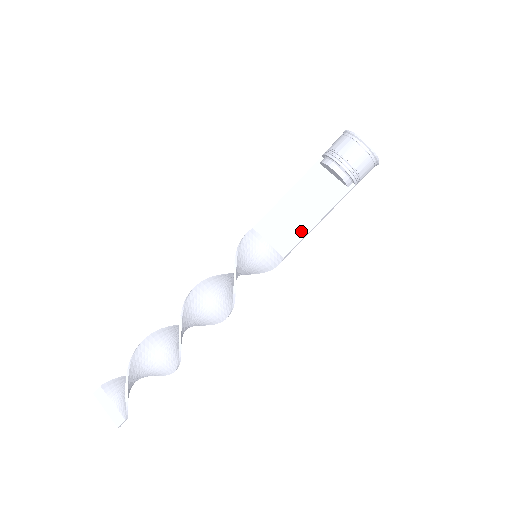
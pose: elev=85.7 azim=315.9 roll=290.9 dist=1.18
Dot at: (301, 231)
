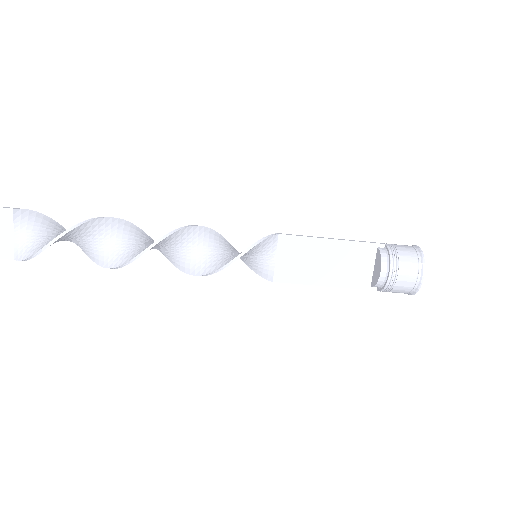
Dot at: (307, 278)
